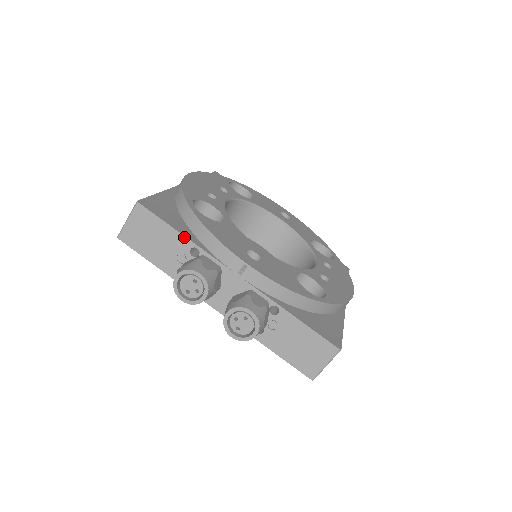
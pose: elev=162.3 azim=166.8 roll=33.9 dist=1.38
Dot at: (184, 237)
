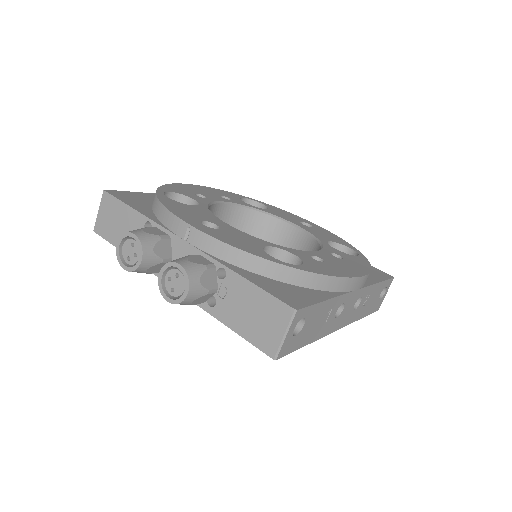
Dot at: (138, 213)
